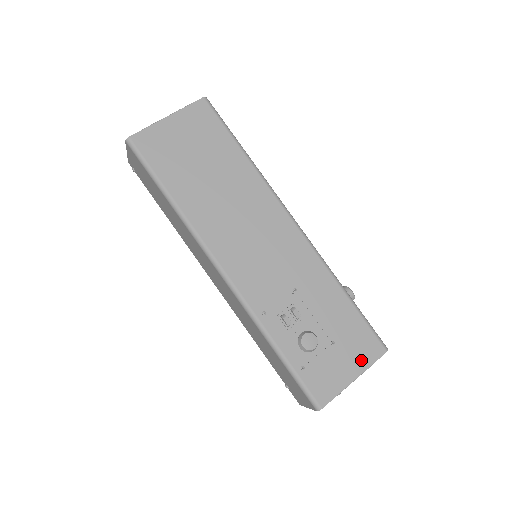
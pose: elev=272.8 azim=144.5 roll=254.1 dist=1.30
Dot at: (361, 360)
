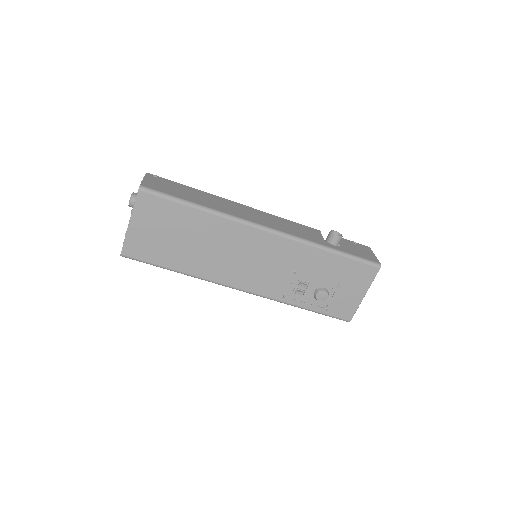
Dot at: (363, 284)
